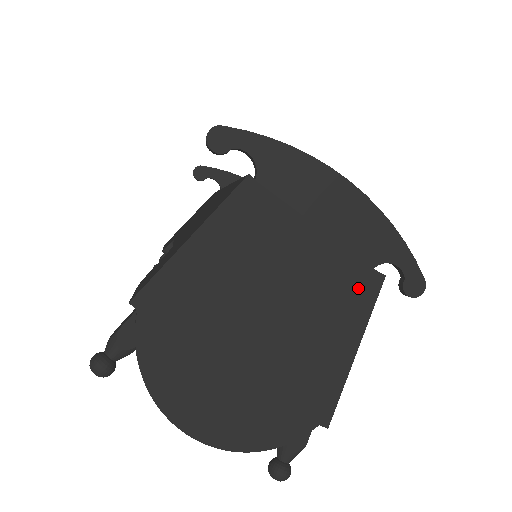
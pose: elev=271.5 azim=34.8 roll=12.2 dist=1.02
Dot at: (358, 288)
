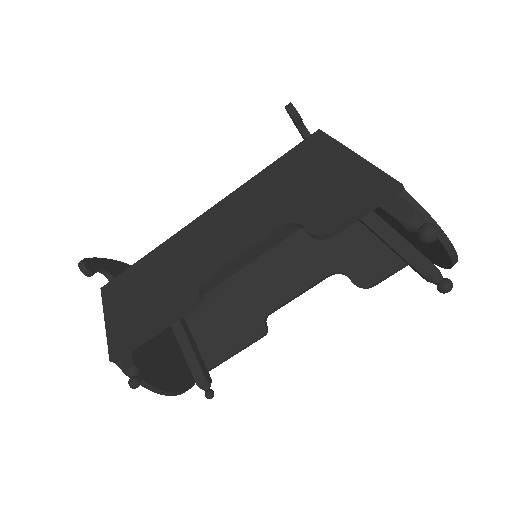
Dot at: occluded
